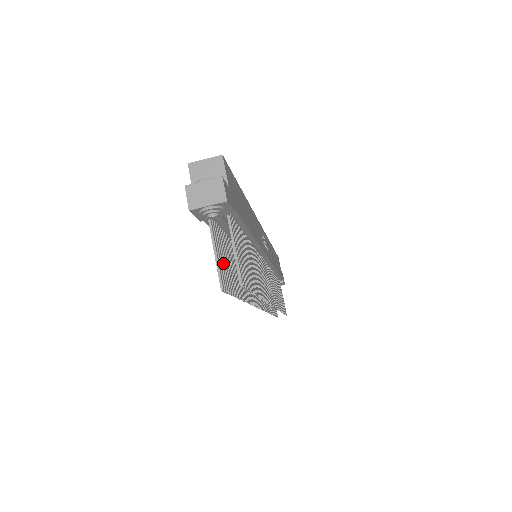
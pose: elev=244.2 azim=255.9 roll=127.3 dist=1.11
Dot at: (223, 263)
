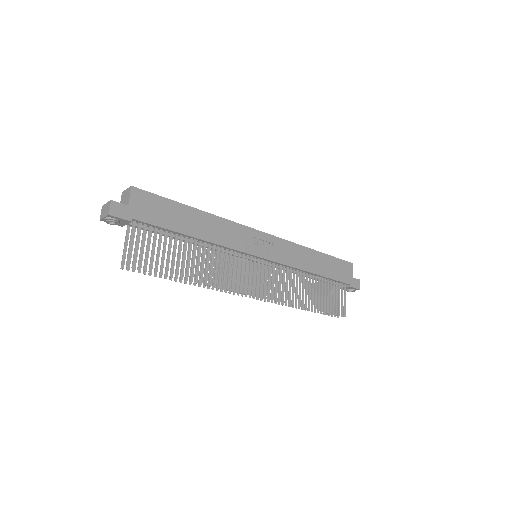
Dot at: occluded
